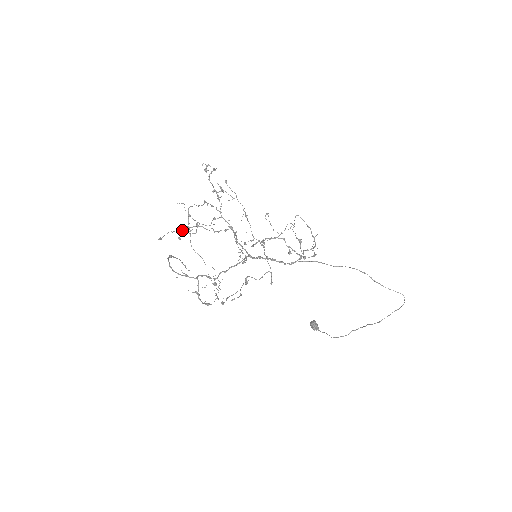
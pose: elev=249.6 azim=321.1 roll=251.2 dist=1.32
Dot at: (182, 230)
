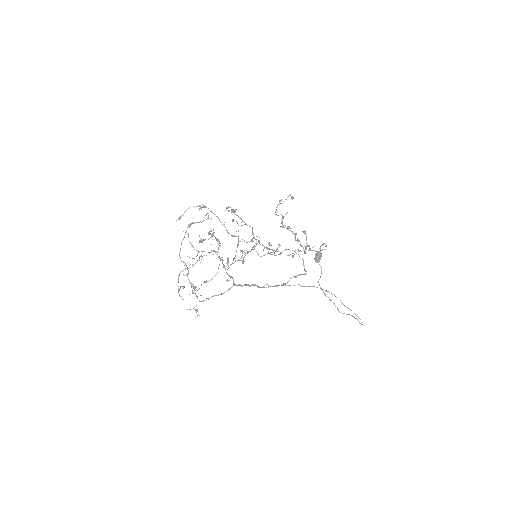
Dot at: occluded
